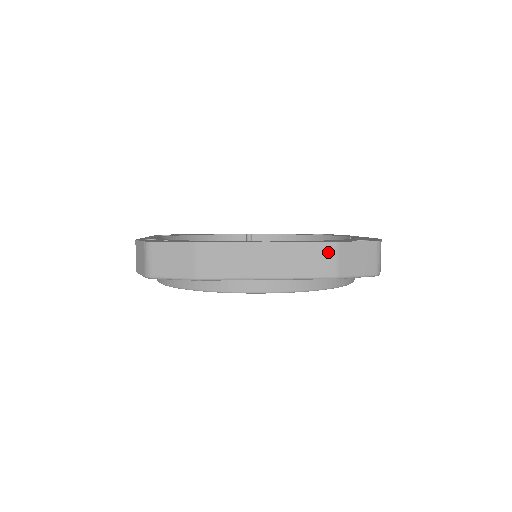
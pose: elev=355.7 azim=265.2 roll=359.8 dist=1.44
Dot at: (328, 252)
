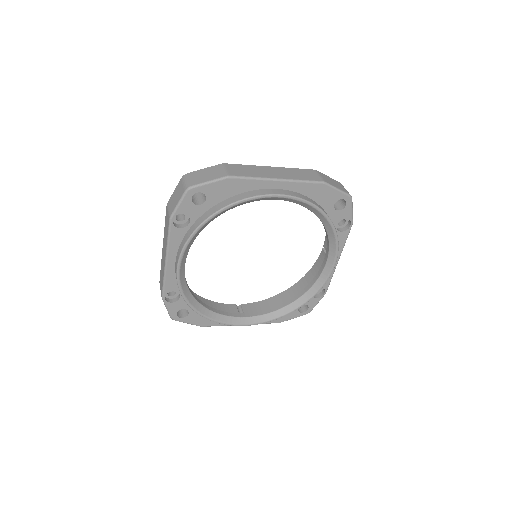
Dot at: (312, 173)
